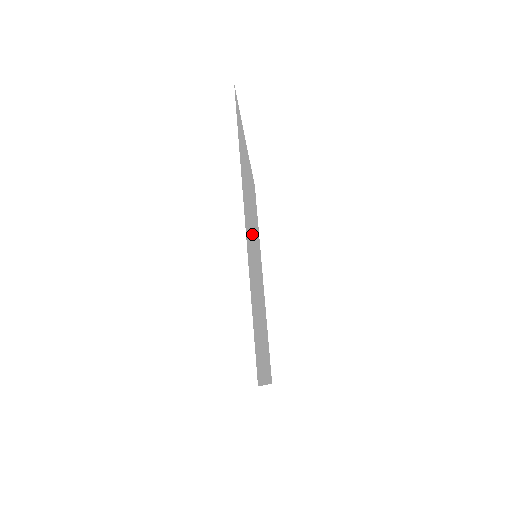
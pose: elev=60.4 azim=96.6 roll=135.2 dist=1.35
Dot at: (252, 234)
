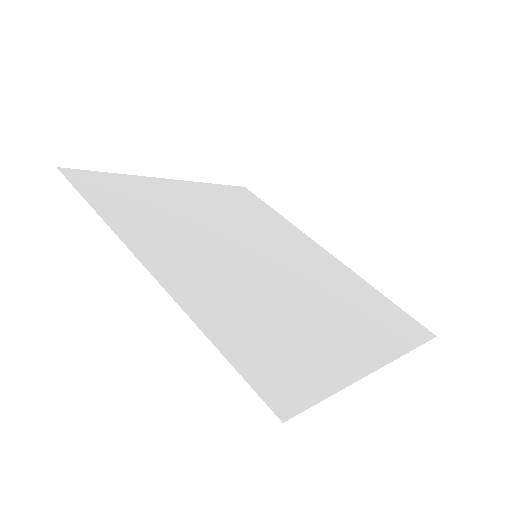
Dot at: (220, 247)
